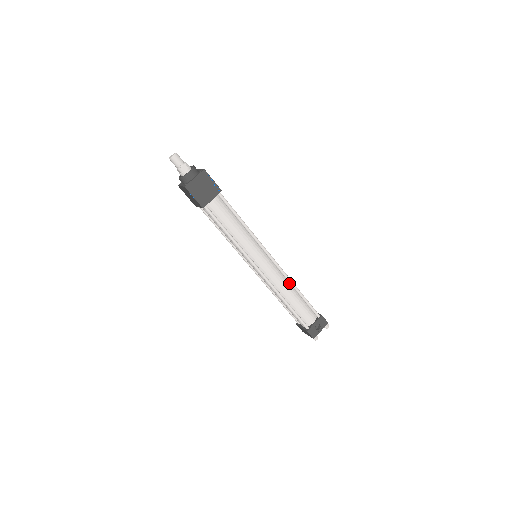
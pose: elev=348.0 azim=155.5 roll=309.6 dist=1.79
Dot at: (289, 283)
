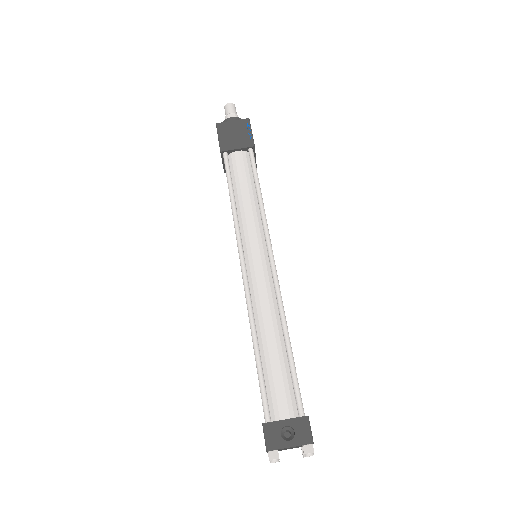
Dot at: (280, 319)
